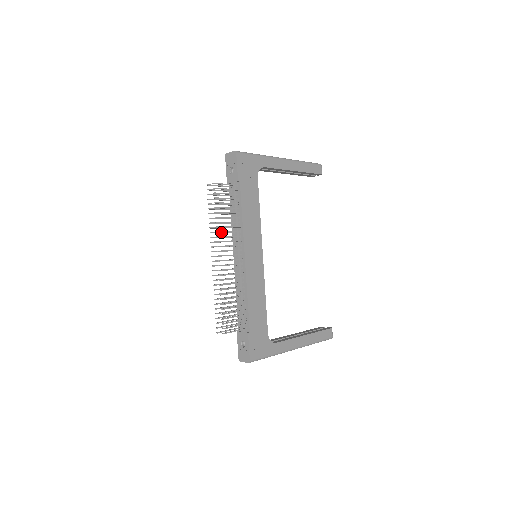
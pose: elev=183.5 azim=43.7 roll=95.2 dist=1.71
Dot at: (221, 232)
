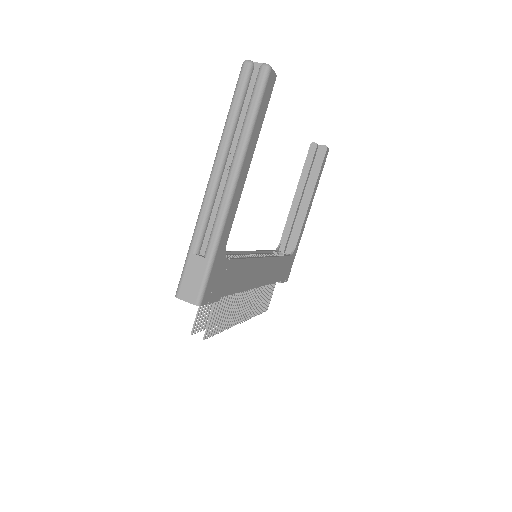
Dot at: occluded
